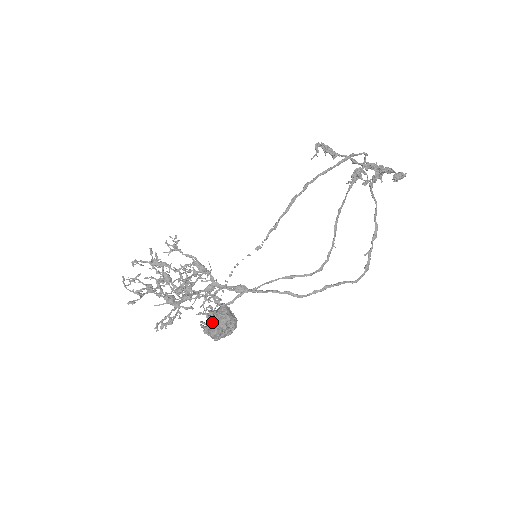
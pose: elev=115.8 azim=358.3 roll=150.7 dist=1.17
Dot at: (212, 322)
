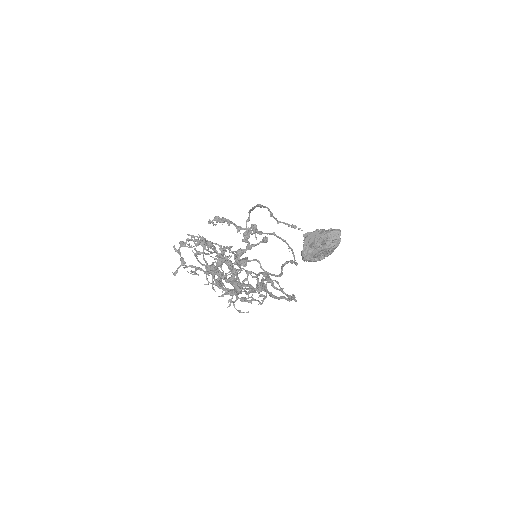
Dot at: (326, 230)
